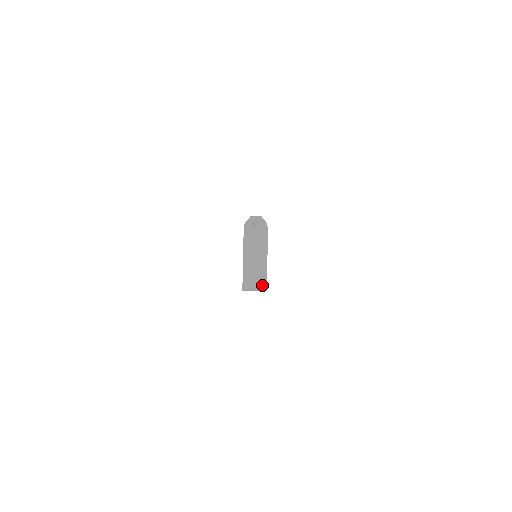
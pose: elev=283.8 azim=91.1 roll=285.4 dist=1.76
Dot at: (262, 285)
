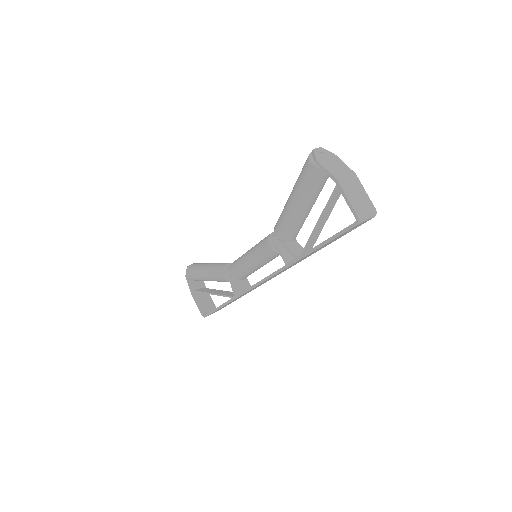
Dot at: (372, 209)
